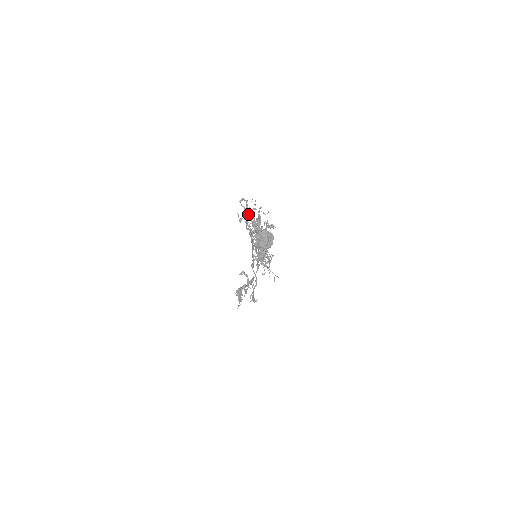
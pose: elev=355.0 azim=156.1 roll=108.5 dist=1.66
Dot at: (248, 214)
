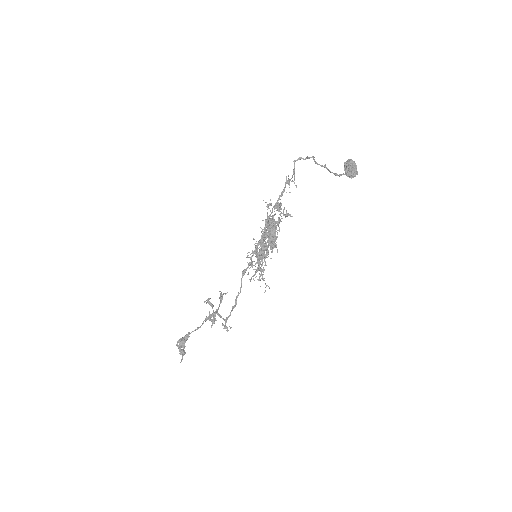
Dot at: (289, 183)
